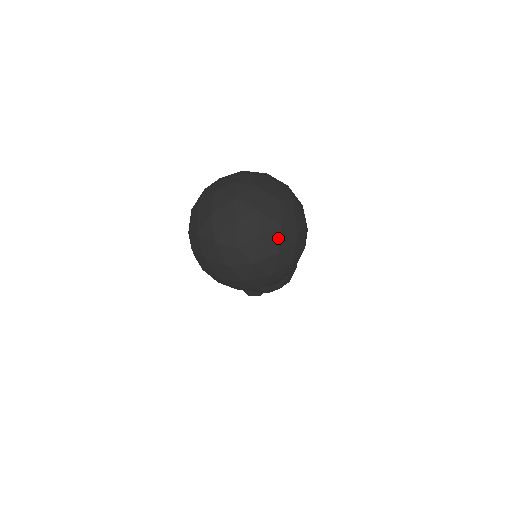
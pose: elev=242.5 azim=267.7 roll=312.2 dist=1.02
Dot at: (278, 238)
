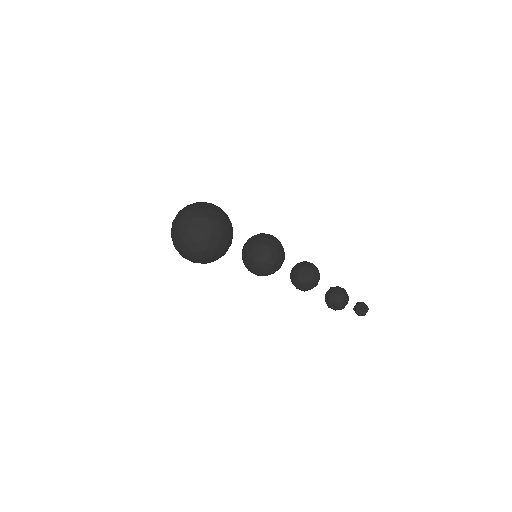
Dot at: (190, 214)
